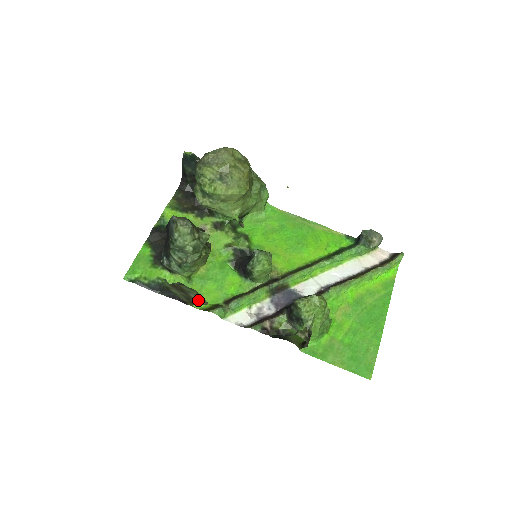
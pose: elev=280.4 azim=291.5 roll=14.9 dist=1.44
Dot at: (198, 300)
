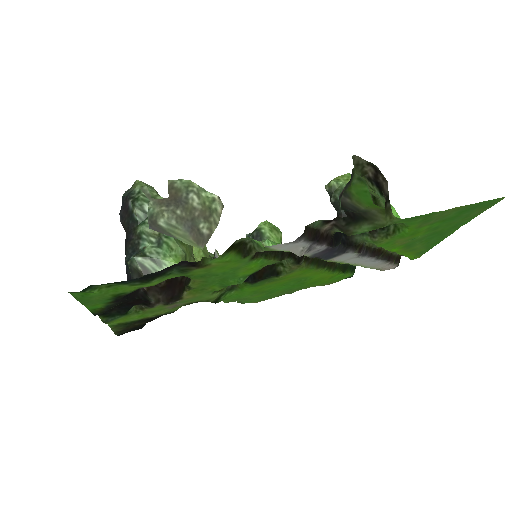
Dot at: (207, 209)
